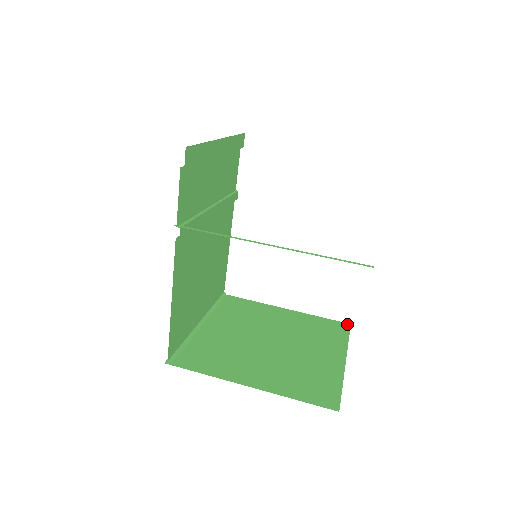
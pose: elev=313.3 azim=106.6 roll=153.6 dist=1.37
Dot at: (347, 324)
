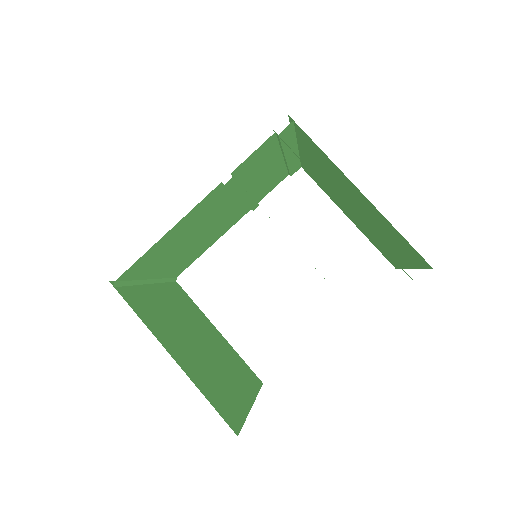
Dot at: (261, 381)
